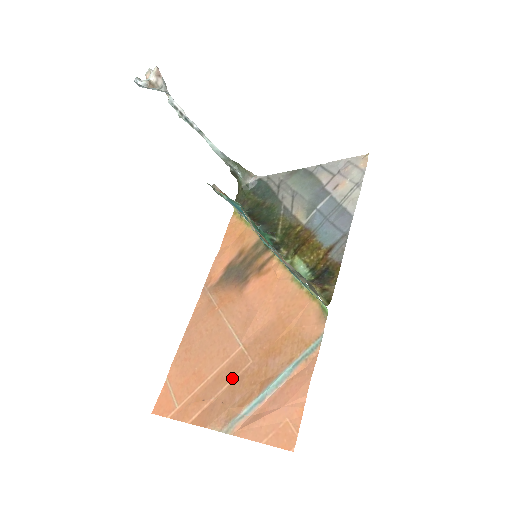
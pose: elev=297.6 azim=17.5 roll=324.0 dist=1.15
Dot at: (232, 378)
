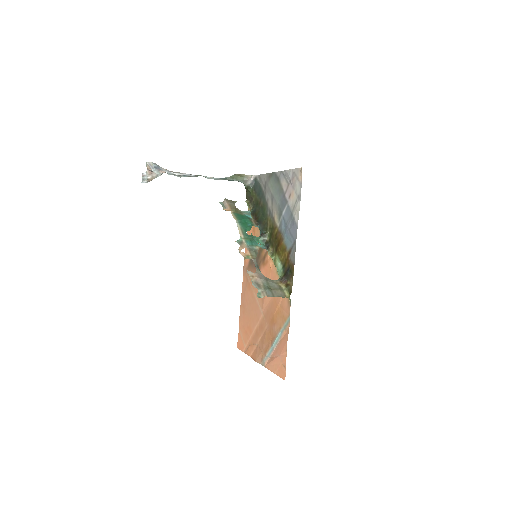
Dot at: (261, 334)
